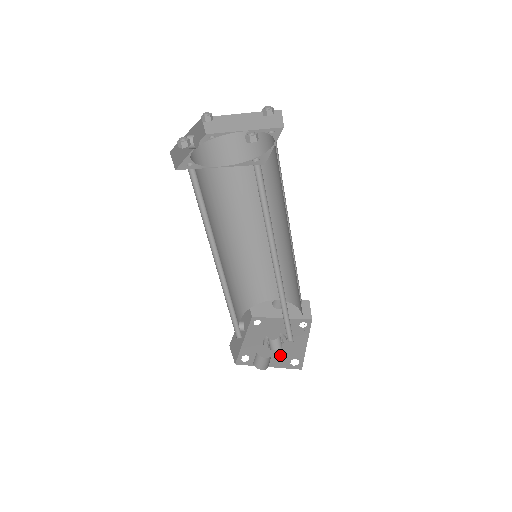
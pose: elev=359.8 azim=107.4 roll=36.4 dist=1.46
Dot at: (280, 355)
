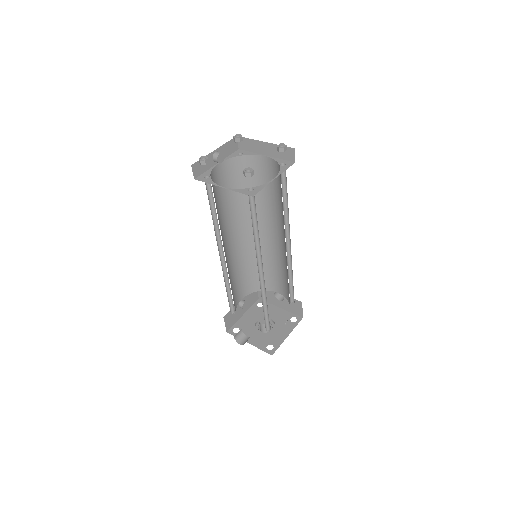
Dot at: (263, 338)
